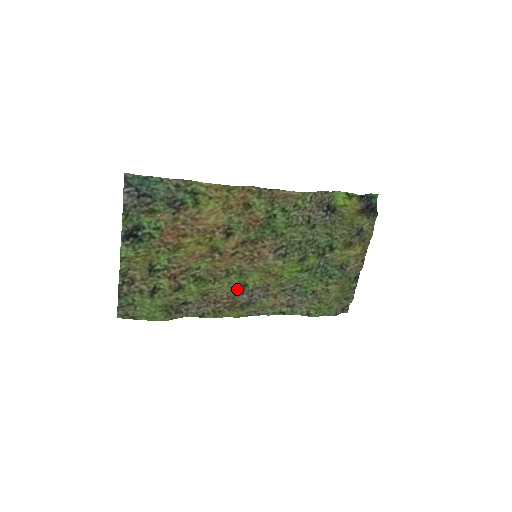
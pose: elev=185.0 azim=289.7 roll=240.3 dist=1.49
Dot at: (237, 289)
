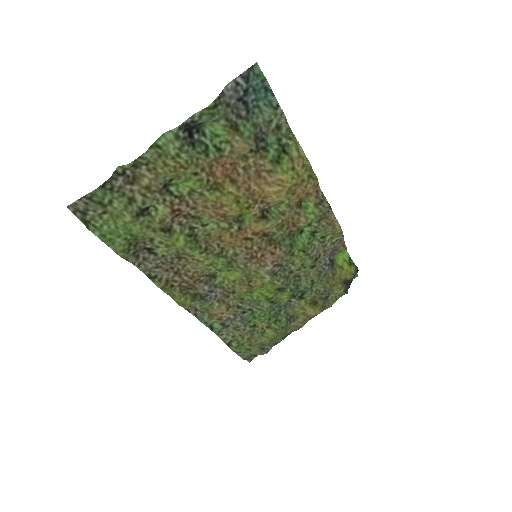
Dot at: (206, 274)
